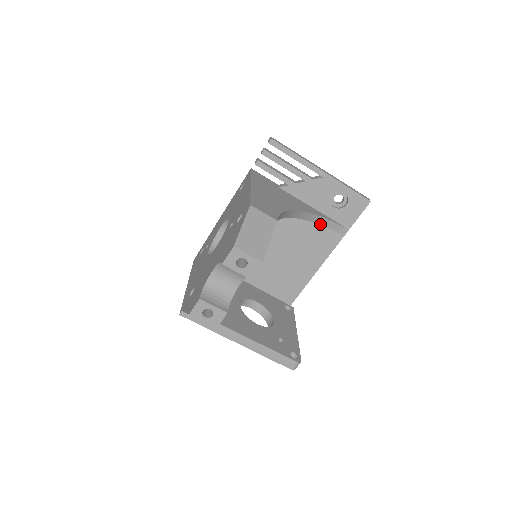
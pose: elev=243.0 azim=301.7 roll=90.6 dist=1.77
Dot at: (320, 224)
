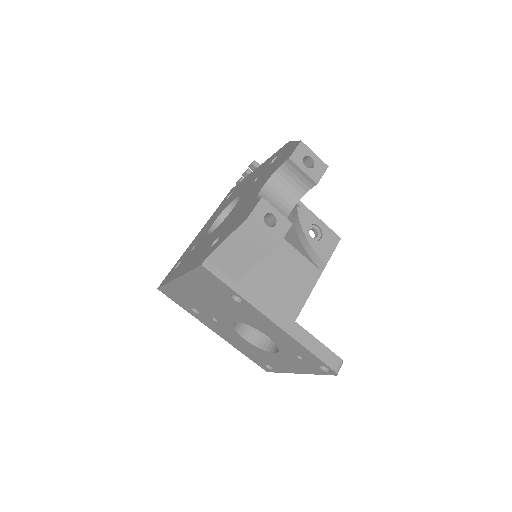
Dot at: (304, 248)
